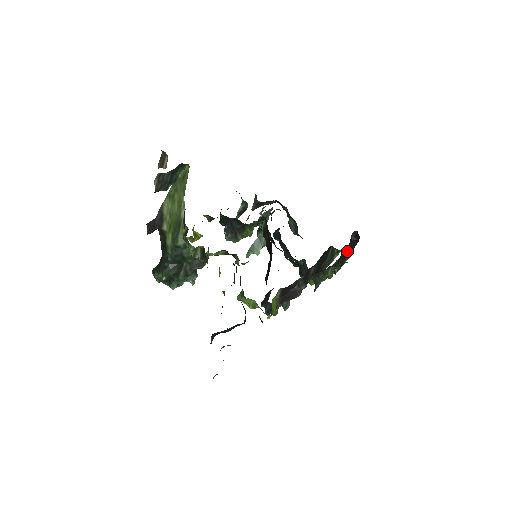
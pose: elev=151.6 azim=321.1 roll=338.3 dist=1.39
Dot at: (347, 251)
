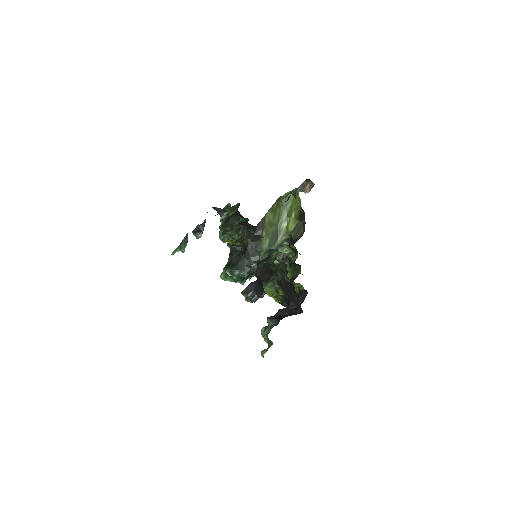
Dot at: occluded
